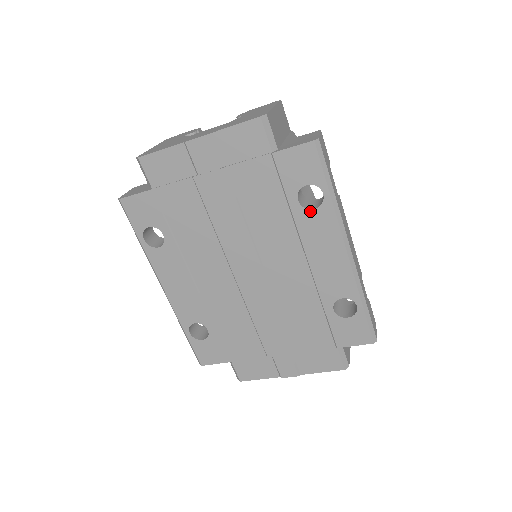
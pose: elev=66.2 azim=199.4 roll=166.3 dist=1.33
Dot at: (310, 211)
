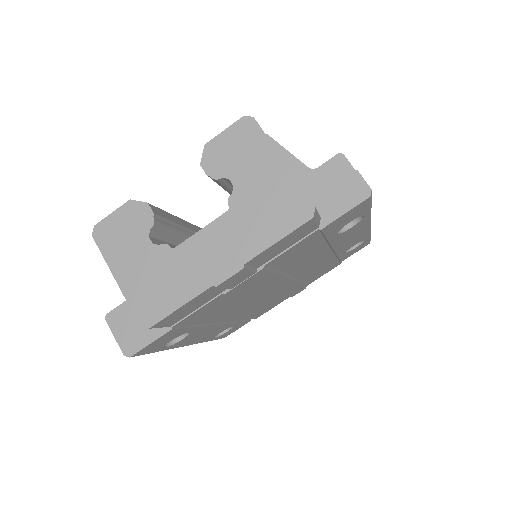
Dot at: (347, 231)
